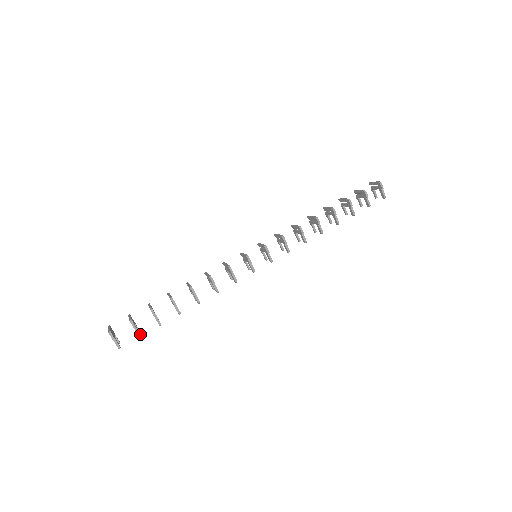
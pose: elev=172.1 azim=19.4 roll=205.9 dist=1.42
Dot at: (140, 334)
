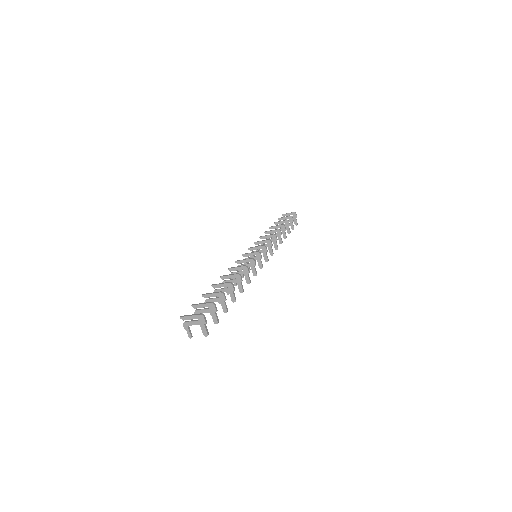
Dot at: (216, 321)
